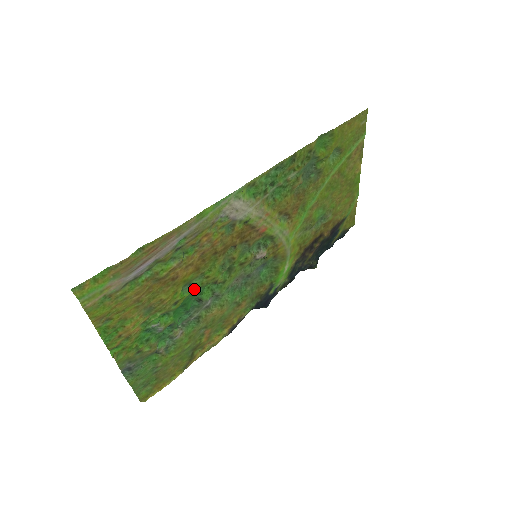
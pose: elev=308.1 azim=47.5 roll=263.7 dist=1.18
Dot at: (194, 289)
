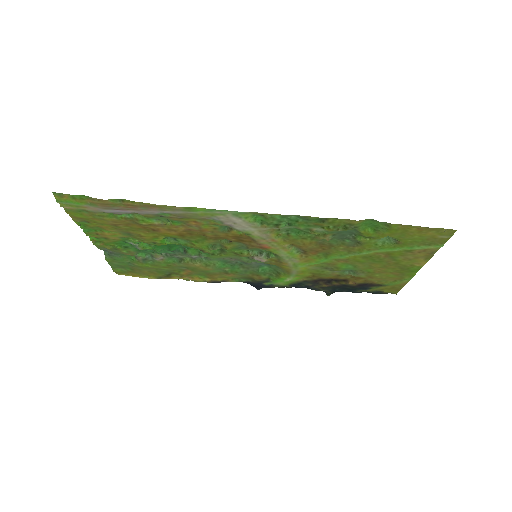
Dot at: (178, 243)
